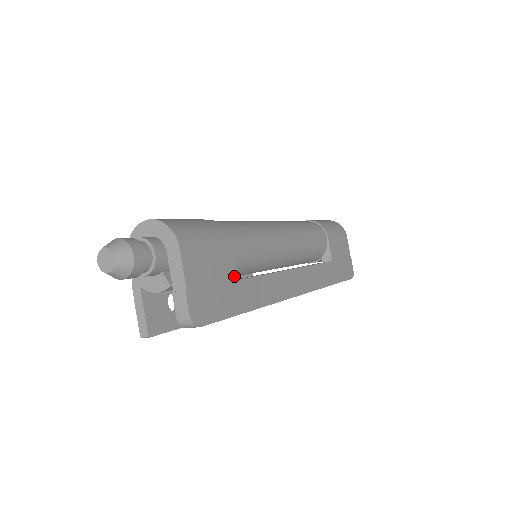
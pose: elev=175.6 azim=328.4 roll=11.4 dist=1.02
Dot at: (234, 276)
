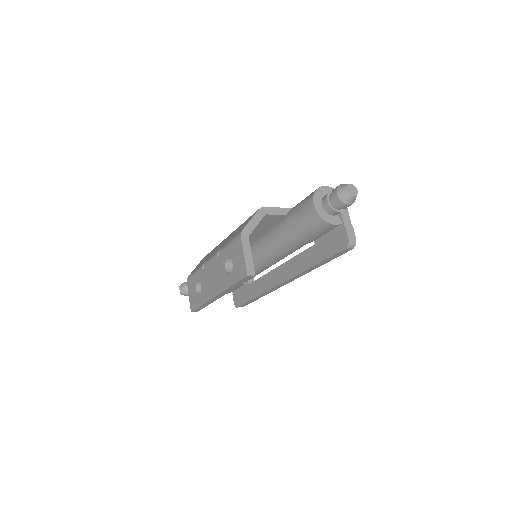
Dot at: occluded
